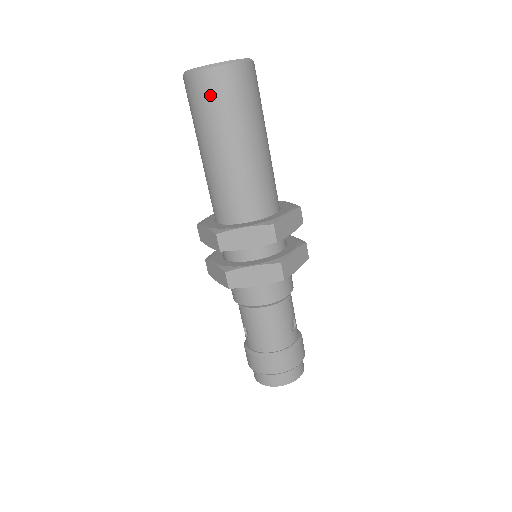
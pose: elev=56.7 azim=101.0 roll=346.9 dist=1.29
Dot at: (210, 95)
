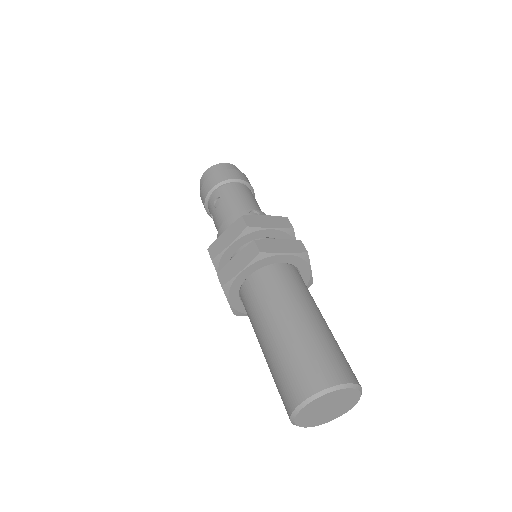
Dot at: occluded
